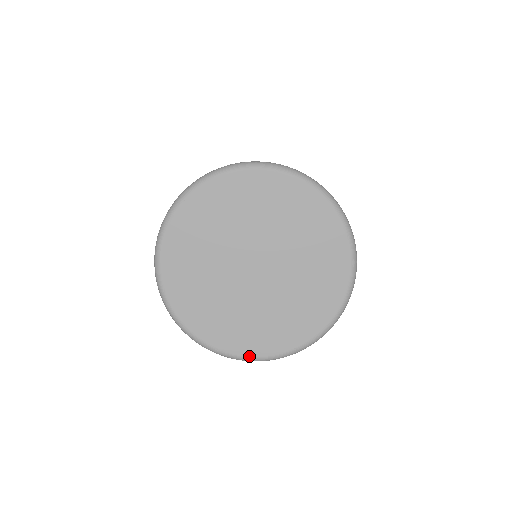
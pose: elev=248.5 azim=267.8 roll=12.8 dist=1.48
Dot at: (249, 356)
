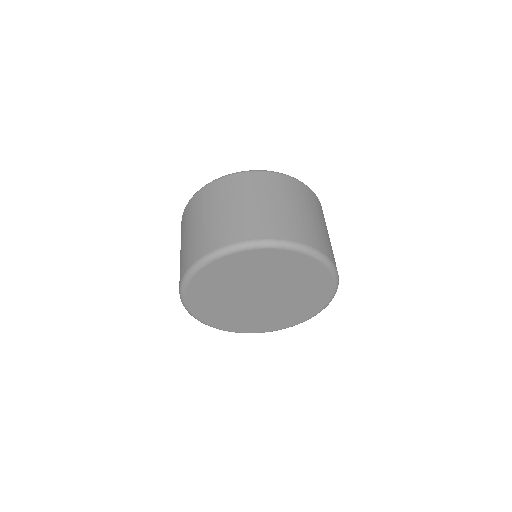
Dot at: (238, 332)
